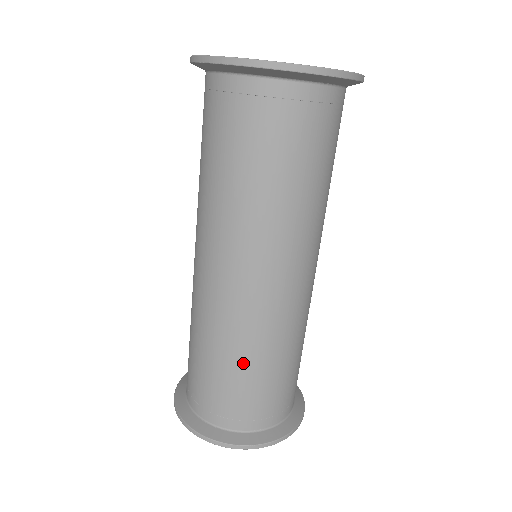
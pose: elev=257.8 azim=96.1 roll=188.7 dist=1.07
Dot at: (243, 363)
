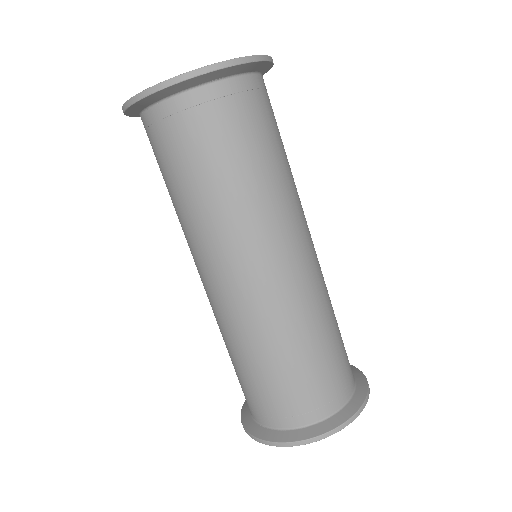
Dot at: (265, 358)
